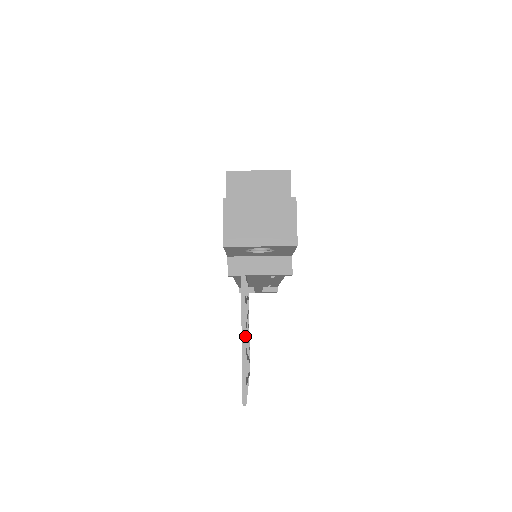
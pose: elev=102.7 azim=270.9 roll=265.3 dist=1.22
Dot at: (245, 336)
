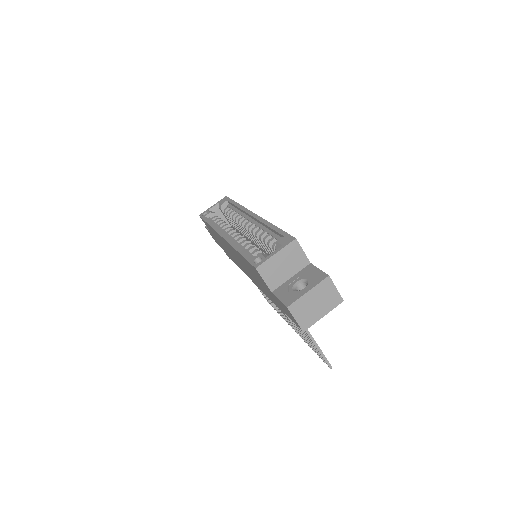
Dot at: (313, 338)
